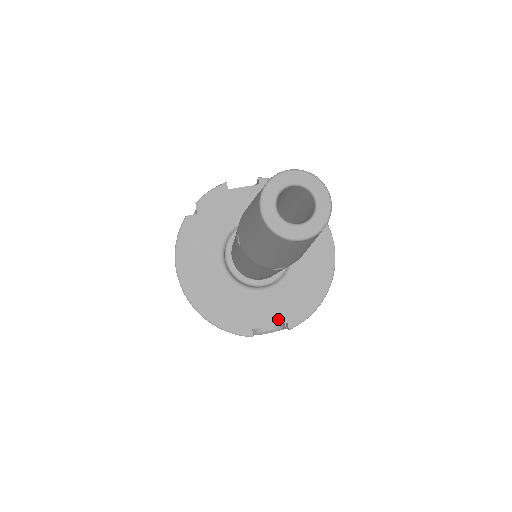
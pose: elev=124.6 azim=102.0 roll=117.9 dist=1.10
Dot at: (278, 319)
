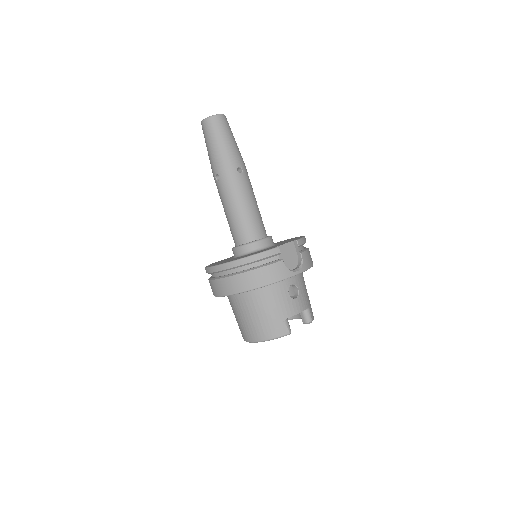
Dot at: (287, 243)
